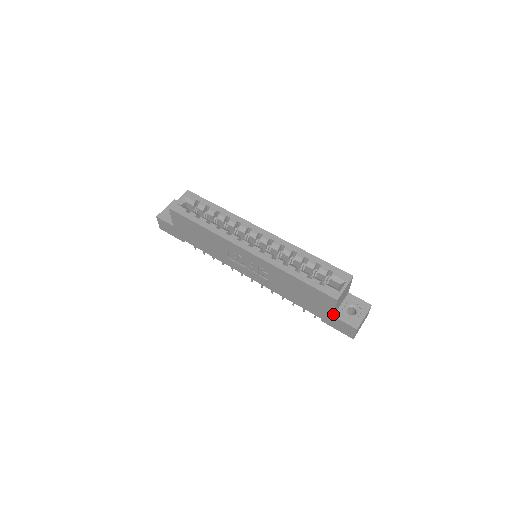
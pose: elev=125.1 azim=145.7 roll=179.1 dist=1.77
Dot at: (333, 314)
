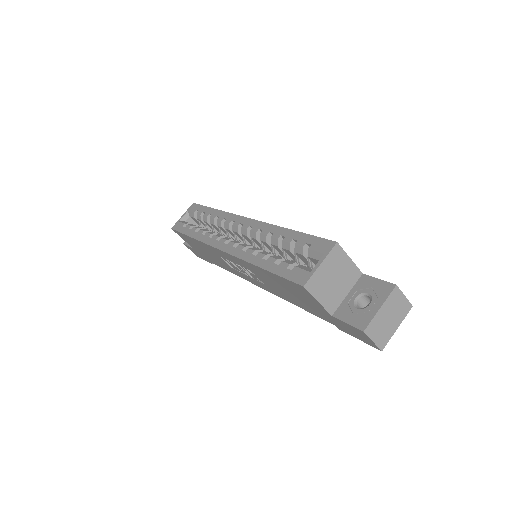
Dot at: (328, 313)
